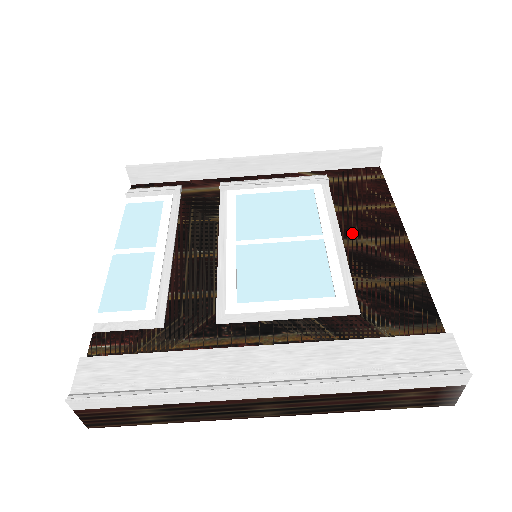
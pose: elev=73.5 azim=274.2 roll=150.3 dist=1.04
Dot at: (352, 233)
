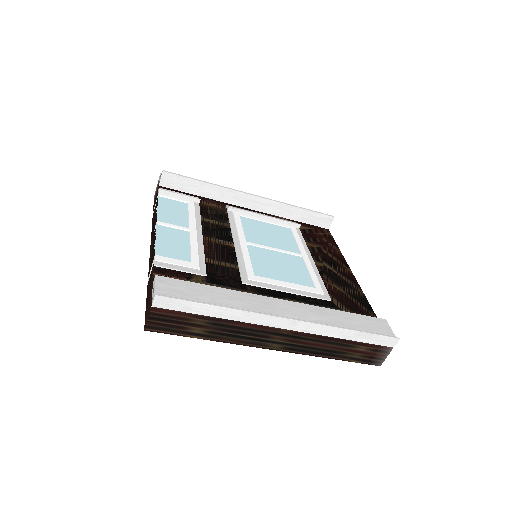
Dot at: (318, 259)
